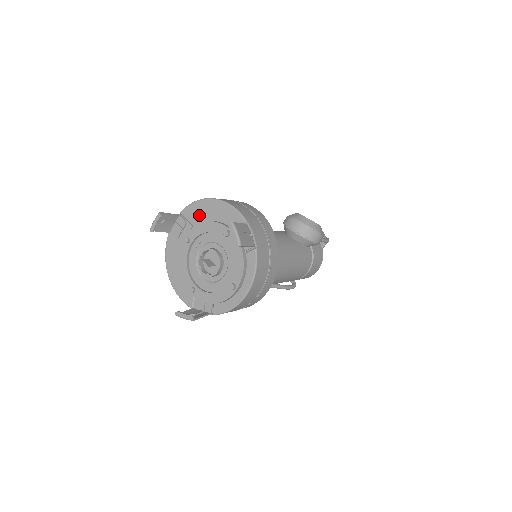
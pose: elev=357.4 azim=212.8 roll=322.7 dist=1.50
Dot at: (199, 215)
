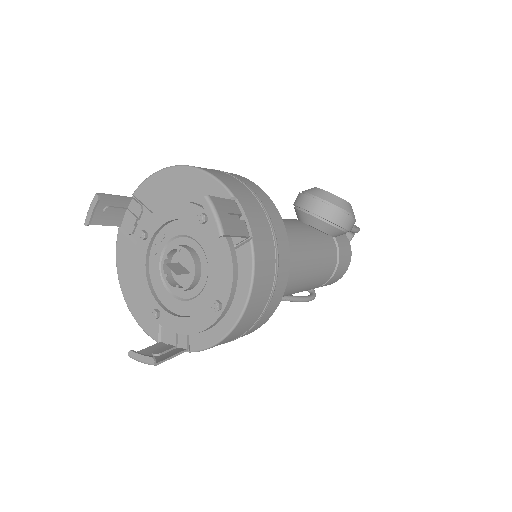
Dot at: (160, 194)
